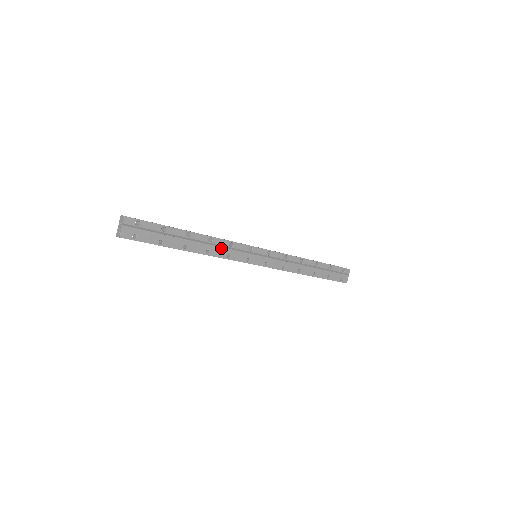
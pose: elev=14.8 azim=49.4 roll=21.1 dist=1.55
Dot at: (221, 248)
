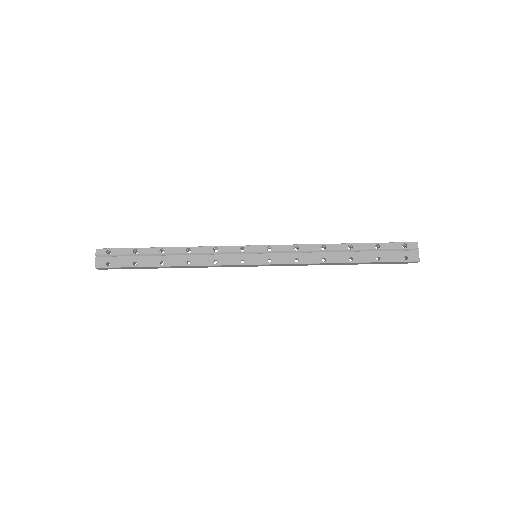
Dot at: (204, 256)
